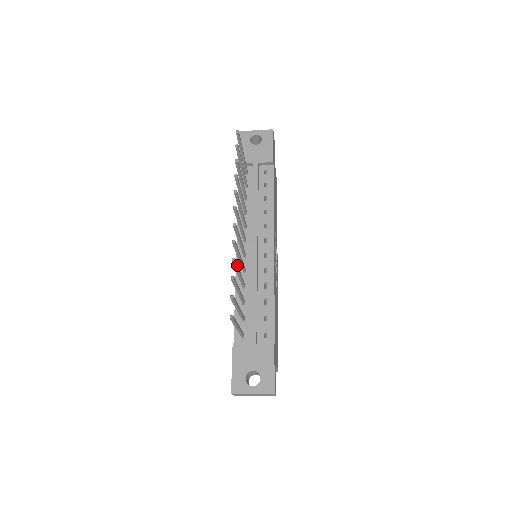
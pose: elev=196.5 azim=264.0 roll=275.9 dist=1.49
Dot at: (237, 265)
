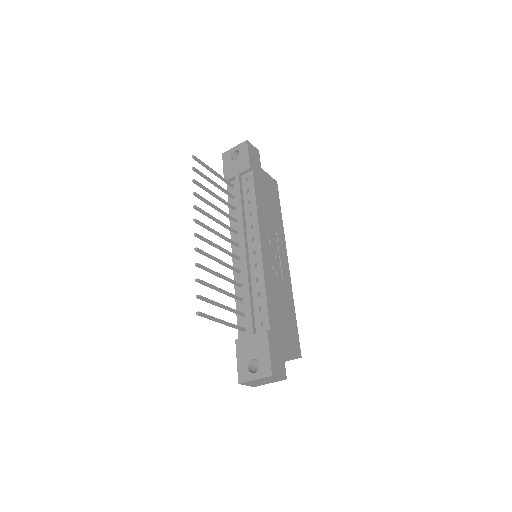
Dot at: (208, 268)
